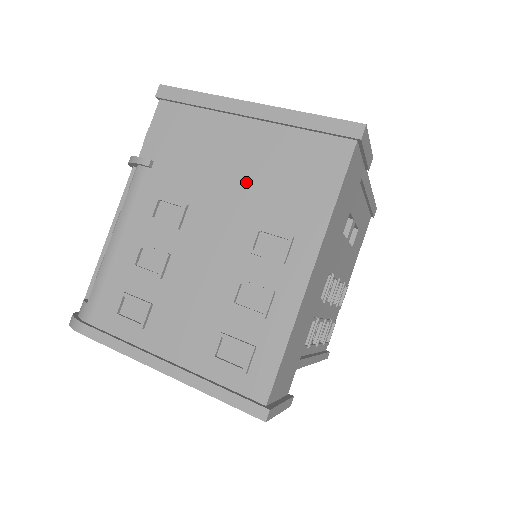
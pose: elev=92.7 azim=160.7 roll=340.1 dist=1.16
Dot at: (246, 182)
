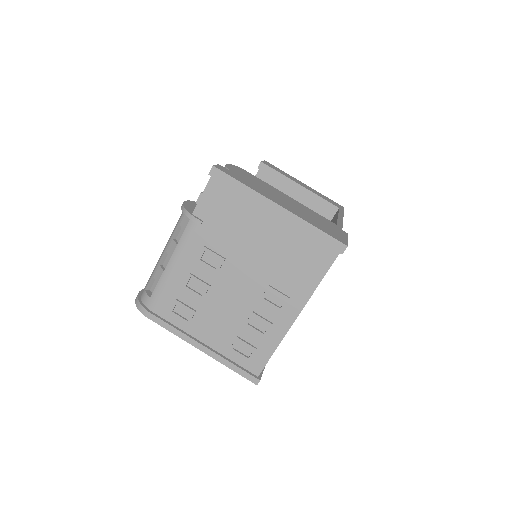
Dot at: (266, 256)
